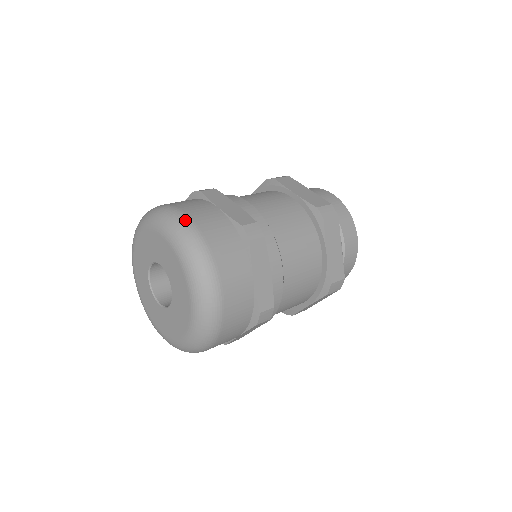
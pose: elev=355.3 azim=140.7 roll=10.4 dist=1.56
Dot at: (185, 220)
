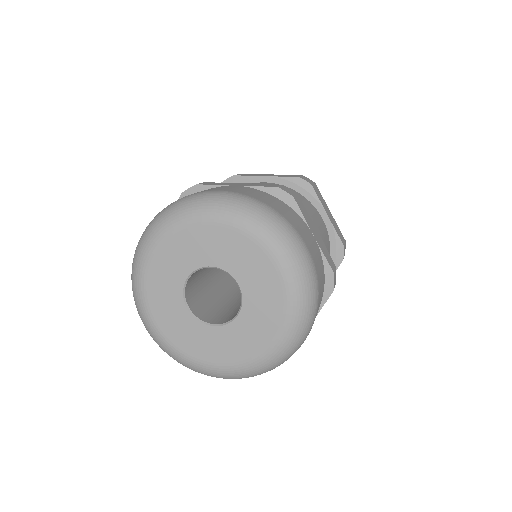
Dot at: (226, 193)
